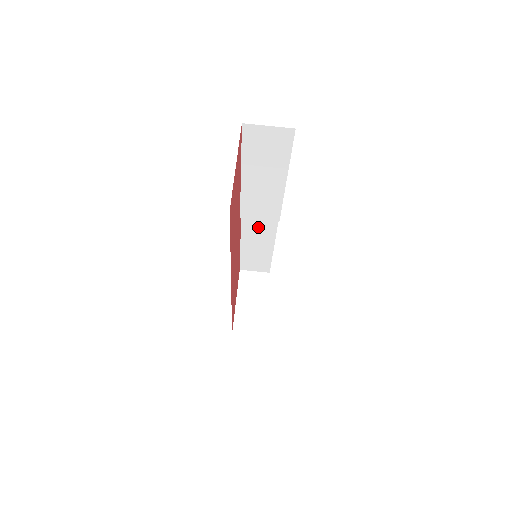
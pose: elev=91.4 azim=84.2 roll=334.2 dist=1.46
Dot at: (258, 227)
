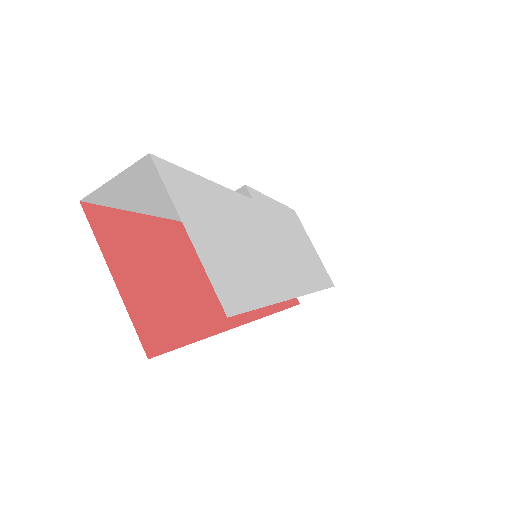
Dot at: occluded
